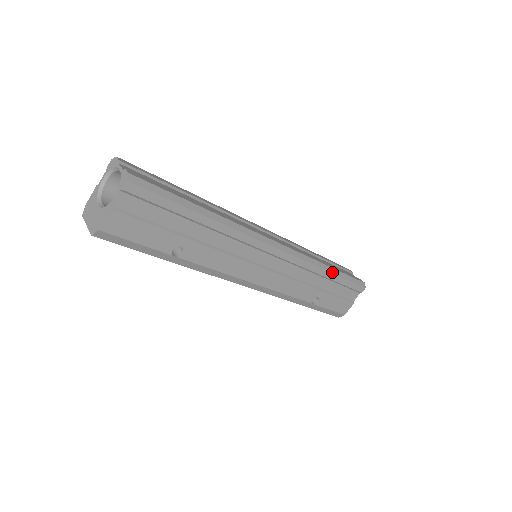
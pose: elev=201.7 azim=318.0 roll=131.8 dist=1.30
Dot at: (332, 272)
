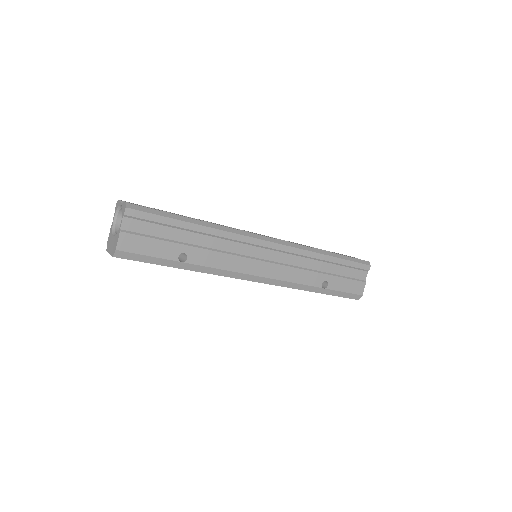
Dot at: (329, 255)
